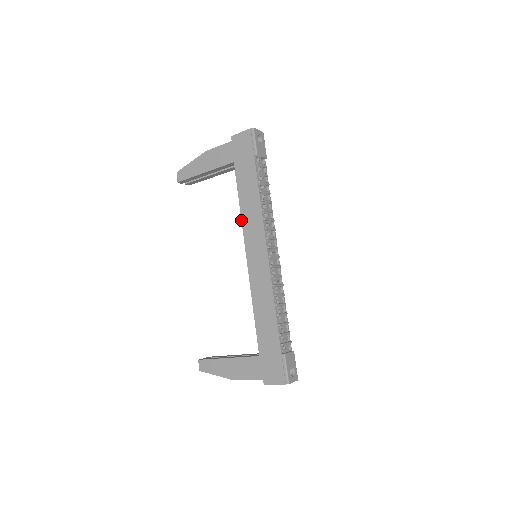
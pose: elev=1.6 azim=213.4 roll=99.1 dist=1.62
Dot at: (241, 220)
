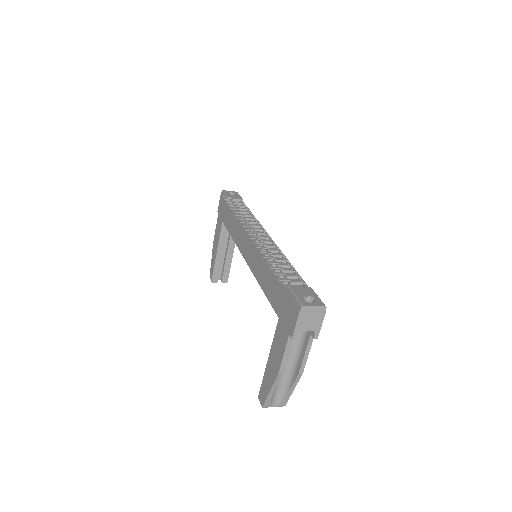
Dot at: occluded
